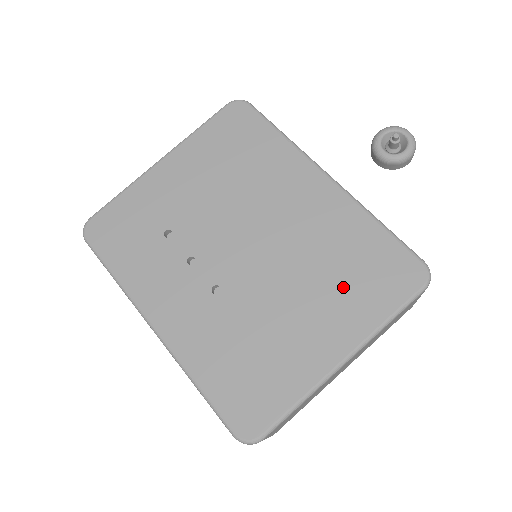
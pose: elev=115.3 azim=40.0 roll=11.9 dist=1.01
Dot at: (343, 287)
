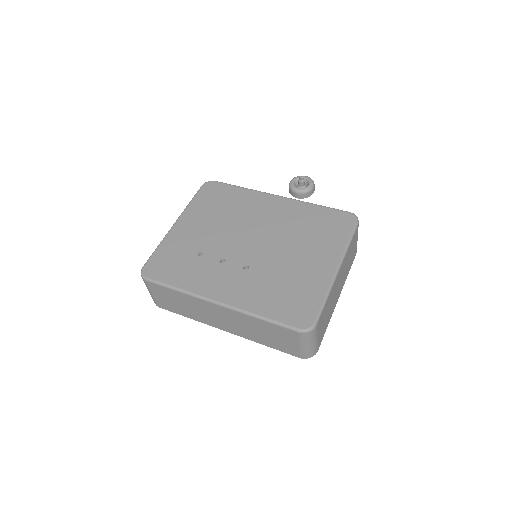
Dot at: (317, 238)
